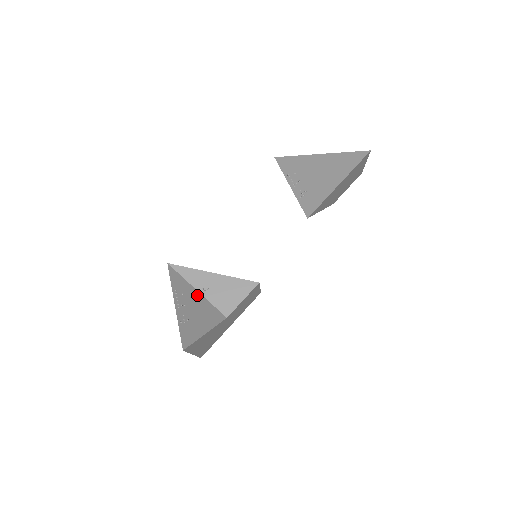
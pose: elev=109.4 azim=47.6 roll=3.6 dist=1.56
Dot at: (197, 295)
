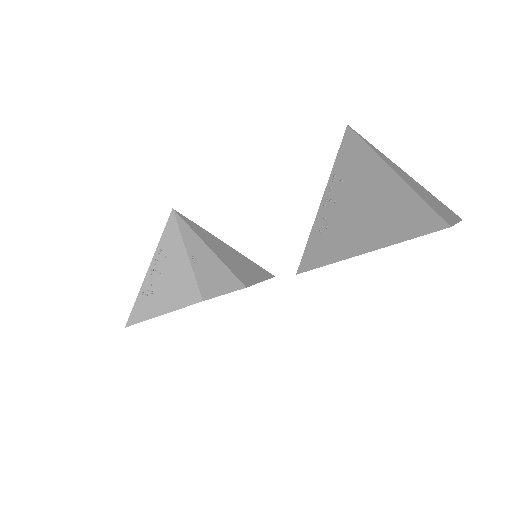
Dot at: (184, 262)
